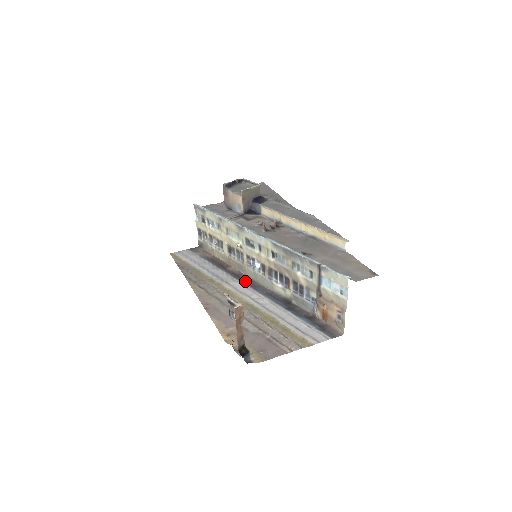
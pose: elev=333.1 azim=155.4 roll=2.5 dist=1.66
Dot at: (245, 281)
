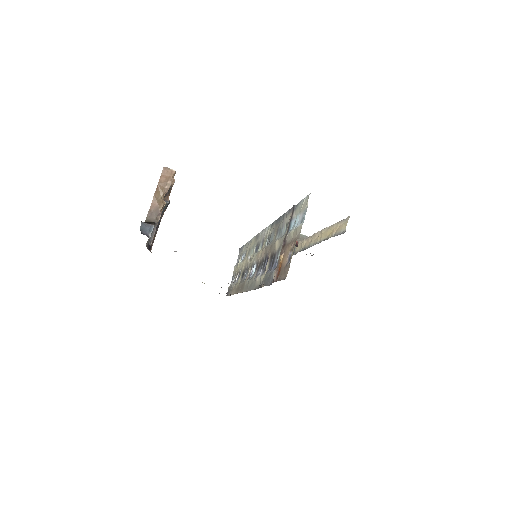
Dot at: occluded
